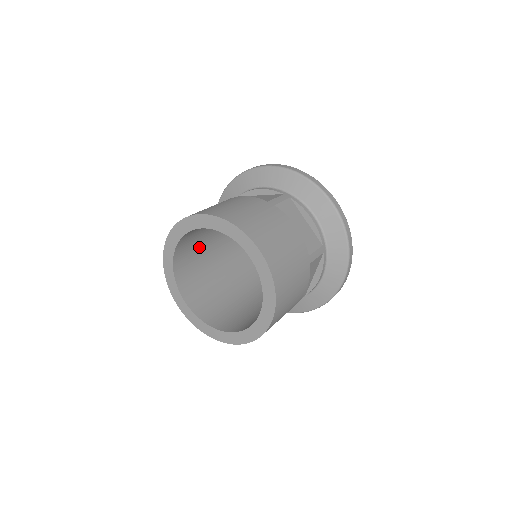
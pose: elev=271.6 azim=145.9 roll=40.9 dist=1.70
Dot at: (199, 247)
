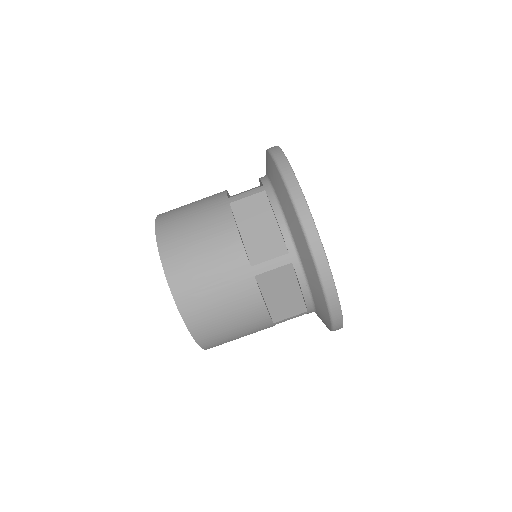
Dot at: occluded
